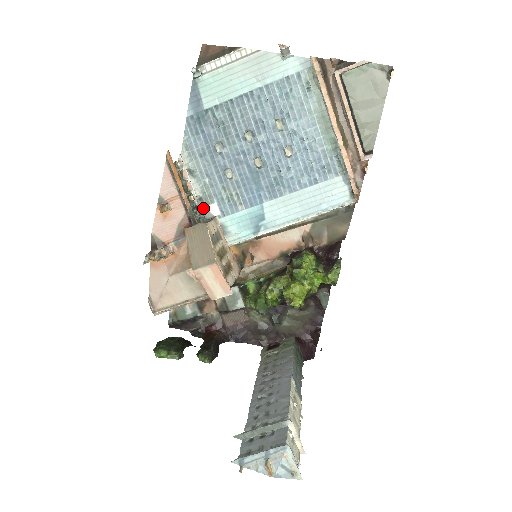
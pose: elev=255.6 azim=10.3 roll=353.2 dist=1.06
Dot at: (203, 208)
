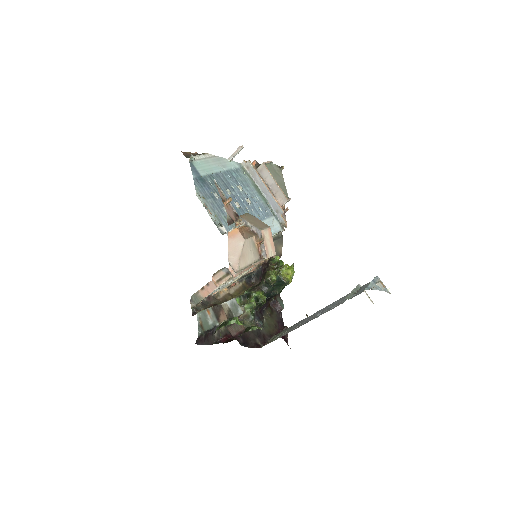
Dot at: (218, 228)
